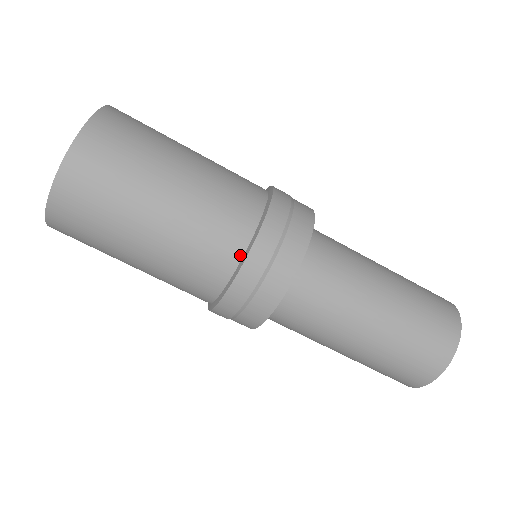
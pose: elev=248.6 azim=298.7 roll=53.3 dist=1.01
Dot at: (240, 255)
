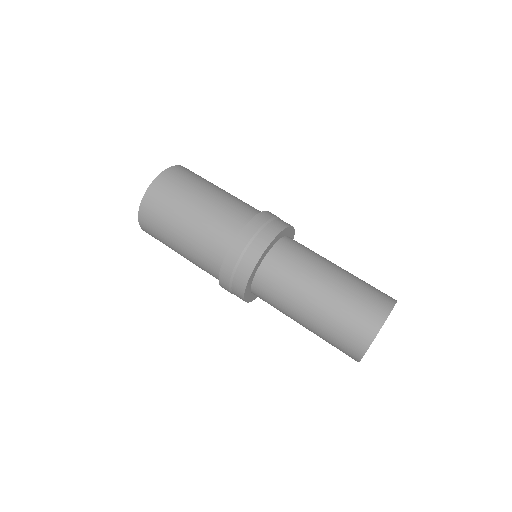
Dot at: (226, 251)
